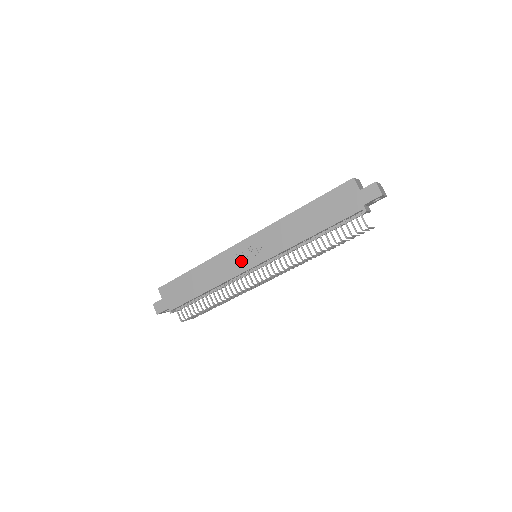
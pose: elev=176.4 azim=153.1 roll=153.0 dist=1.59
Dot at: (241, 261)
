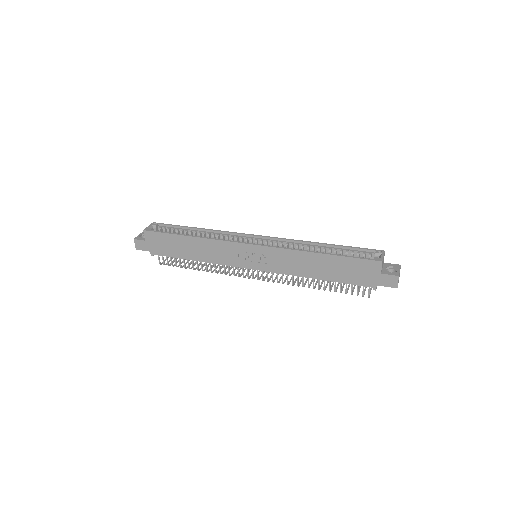
Dot at: (240, 258)
